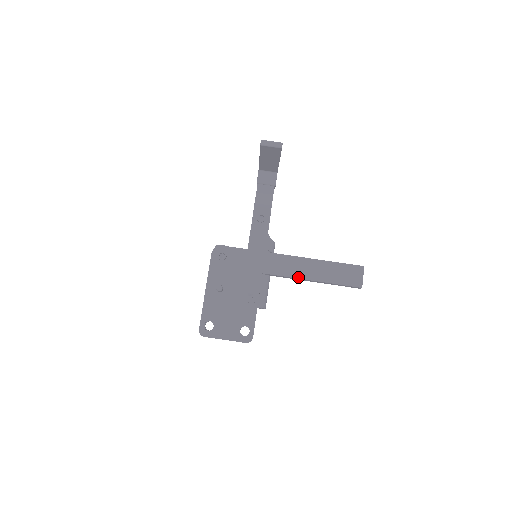
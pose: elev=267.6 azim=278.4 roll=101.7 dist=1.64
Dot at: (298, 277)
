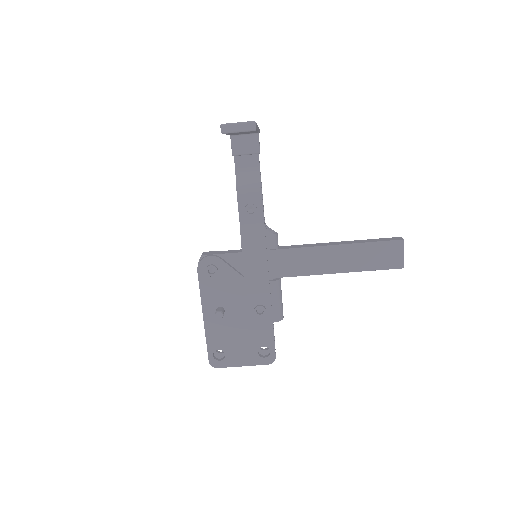
Dot at: (317, 273)
